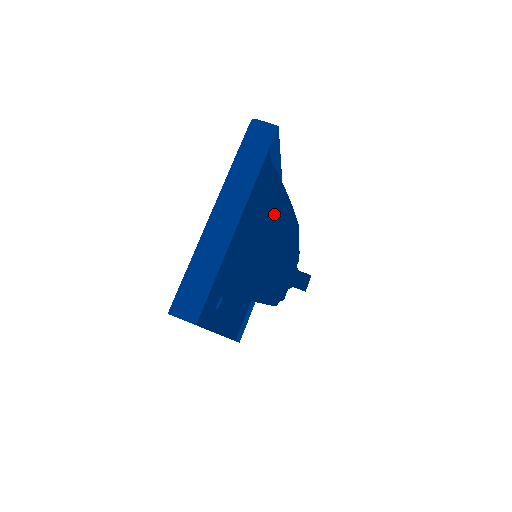
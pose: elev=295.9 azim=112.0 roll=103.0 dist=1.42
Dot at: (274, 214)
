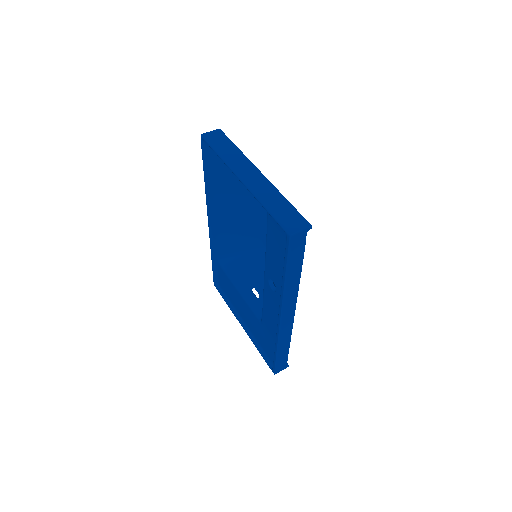
Dot at: occluded
